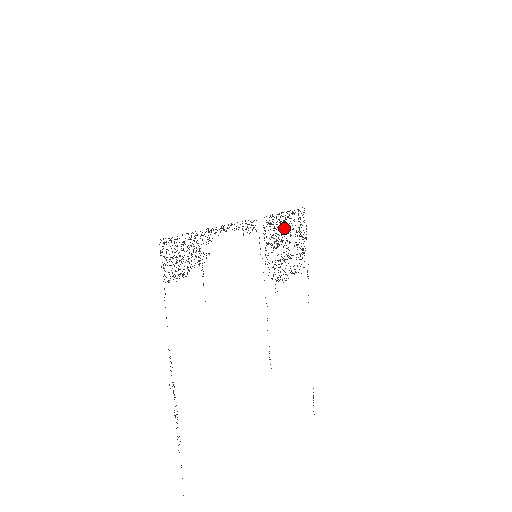
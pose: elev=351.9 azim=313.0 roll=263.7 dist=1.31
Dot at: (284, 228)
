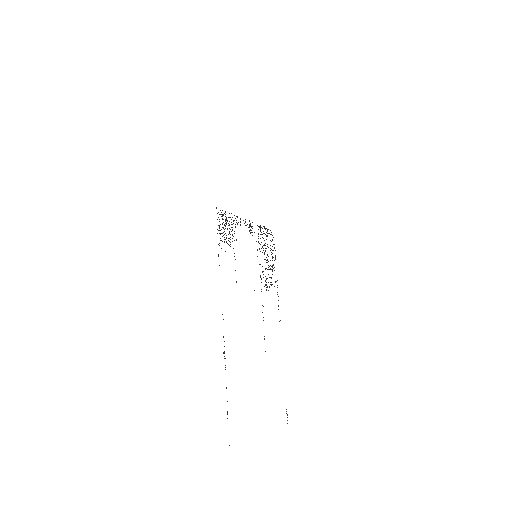
Dot at: occluded
